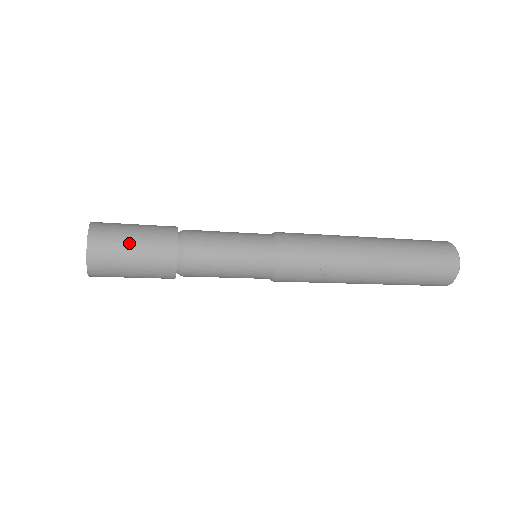
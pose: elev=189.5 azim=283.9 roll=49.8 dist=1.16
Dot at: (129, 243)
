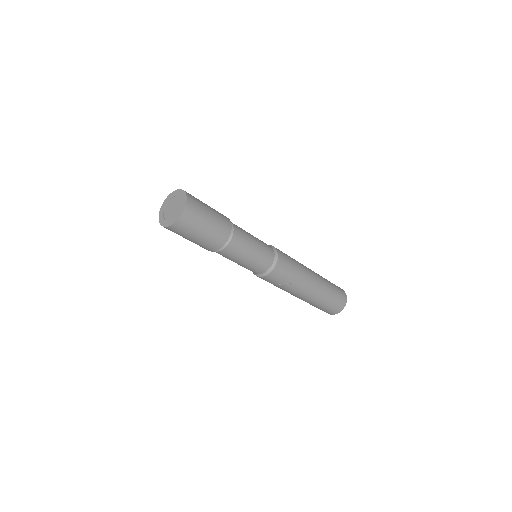
Dot at: (206, 222)
